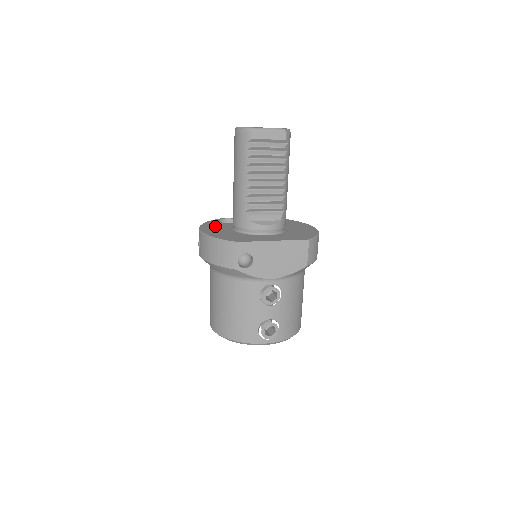
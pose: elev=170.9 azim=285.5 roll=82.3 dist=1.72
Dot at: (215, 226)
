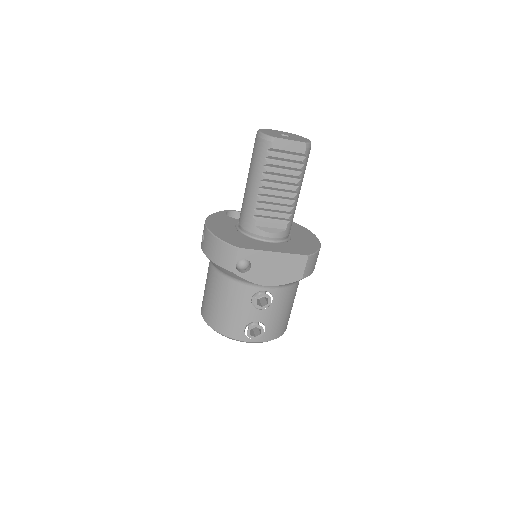
Dot at: (221, 221)
